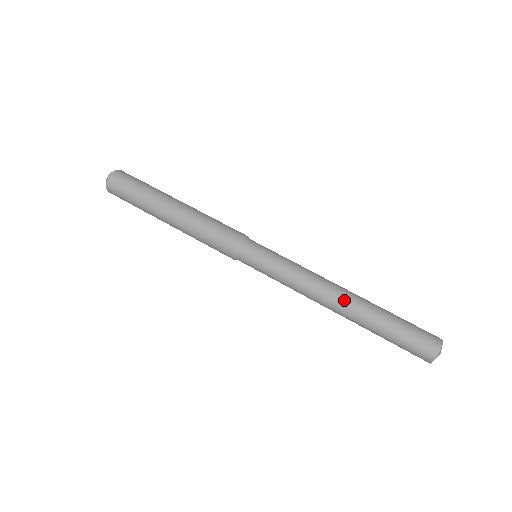
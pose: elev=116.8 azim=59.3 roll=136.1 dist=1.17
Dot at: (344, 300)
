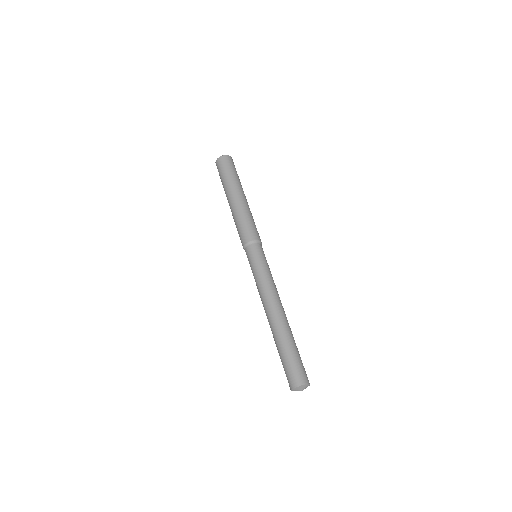
Dot at: (276, 315)
